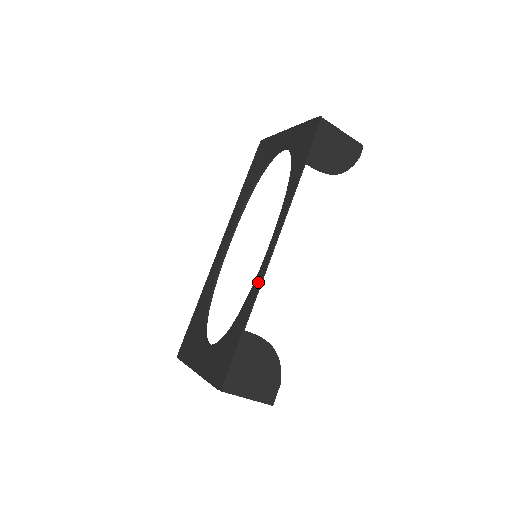
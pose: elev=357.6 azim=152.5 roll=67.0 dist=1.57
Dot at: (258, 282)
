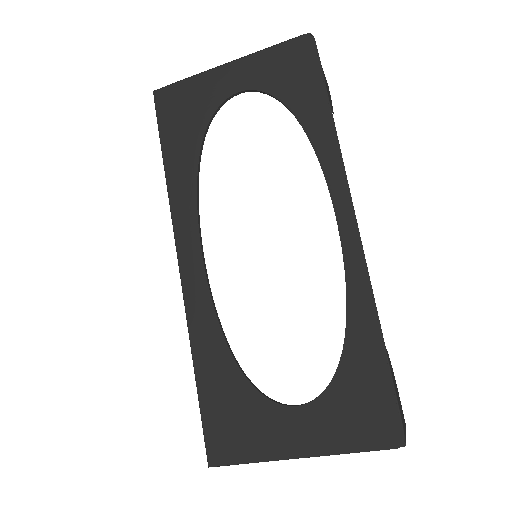
Dot at: (359, 277)
